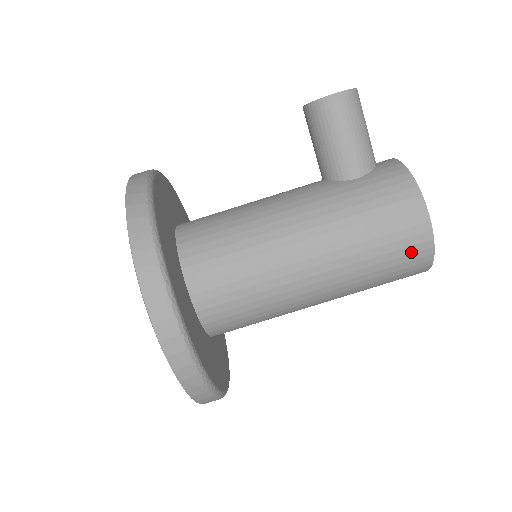
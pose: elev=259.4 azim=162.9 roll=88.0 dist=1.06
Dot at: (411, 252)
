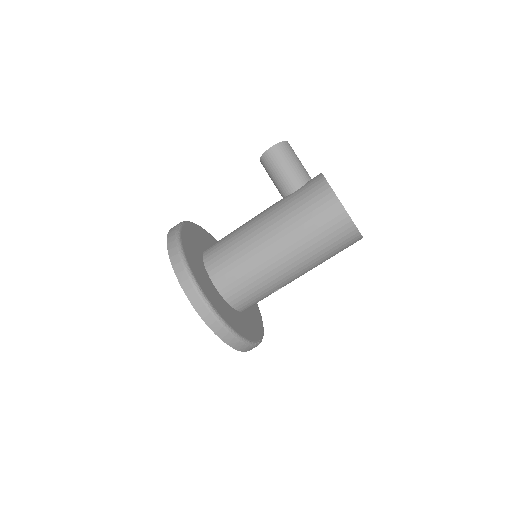
Dot at: (335, 223)
